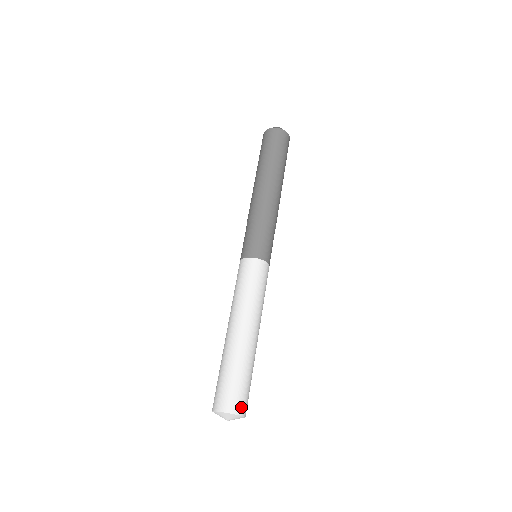
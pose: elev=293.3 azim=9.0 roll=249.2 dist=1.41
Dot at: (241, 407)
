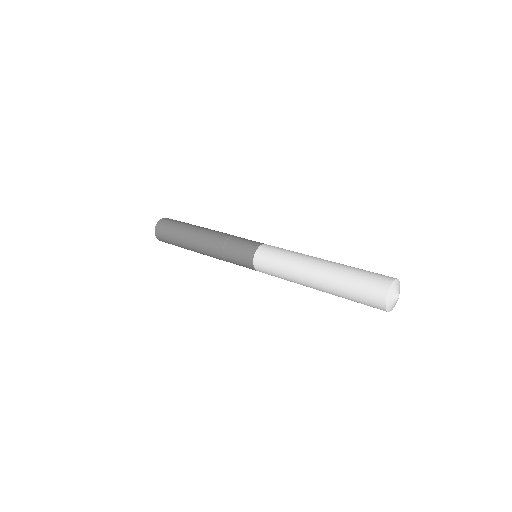
Dot at: (386, 279)
